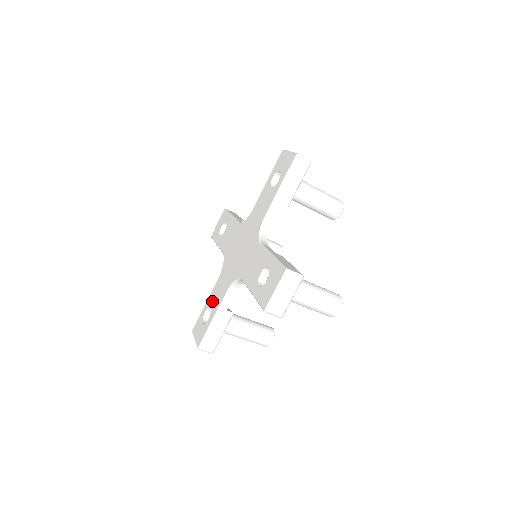
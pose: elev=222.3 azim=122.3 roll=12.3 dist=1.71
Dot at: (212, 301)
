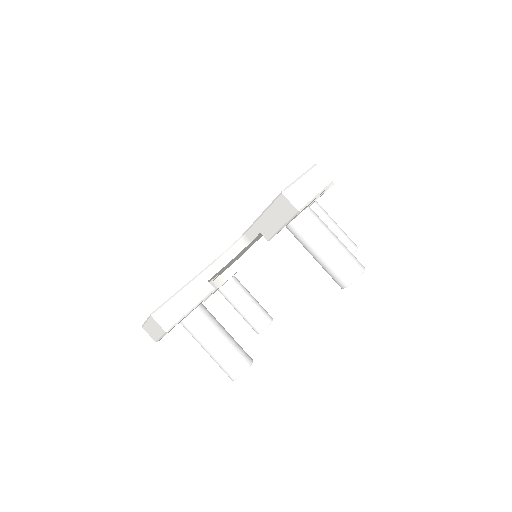
Dot at: occluded
